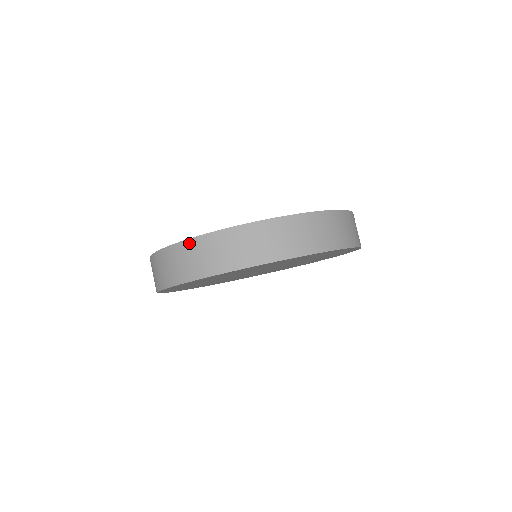
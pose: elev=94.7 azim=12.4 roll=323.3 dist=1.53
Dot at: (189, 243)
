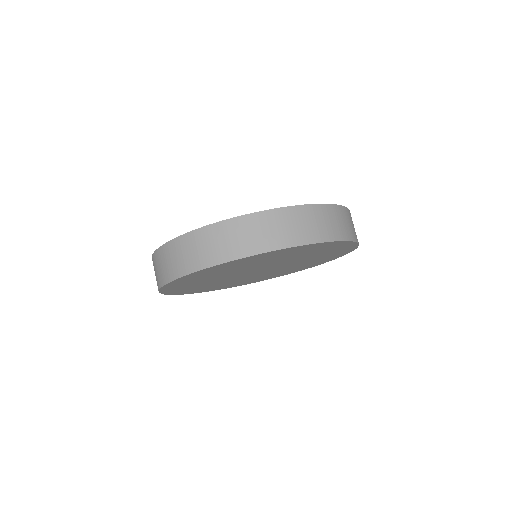
Dot at: (153, 259)
